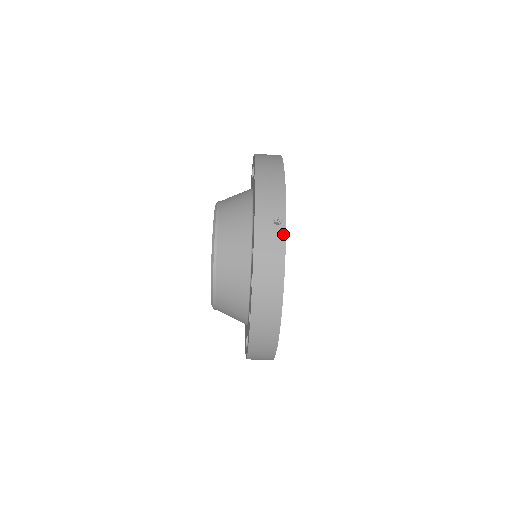
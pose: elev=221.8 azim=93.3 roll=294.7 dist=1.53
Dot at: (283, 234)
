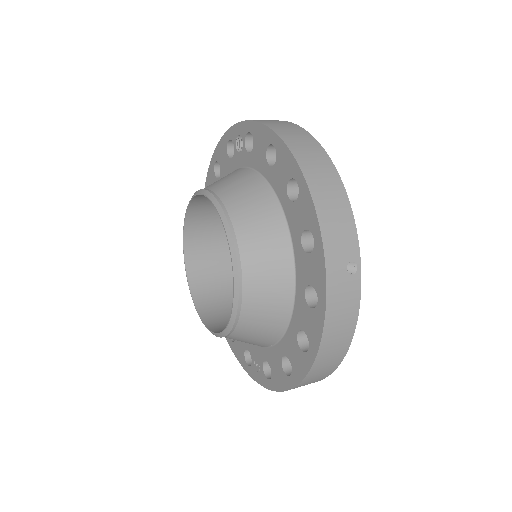
Dot at: (358, 286)
